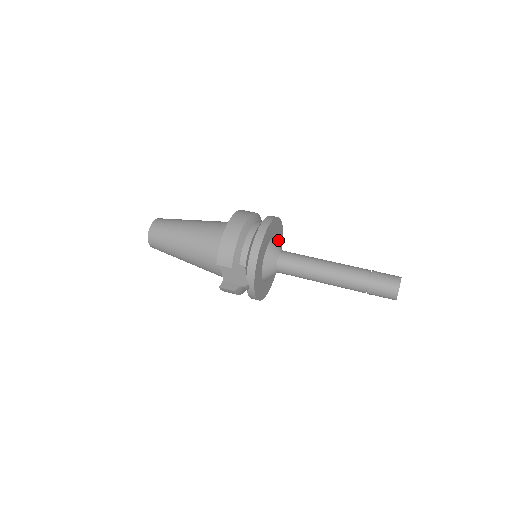
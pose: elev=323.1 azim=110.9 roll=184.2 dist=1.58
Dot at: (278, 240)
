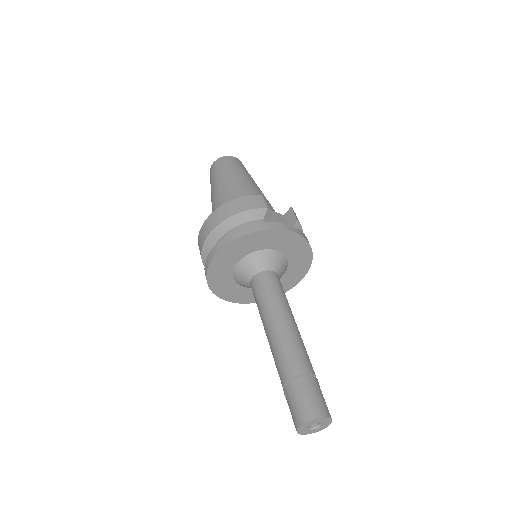
Dot at: (278, 244)
